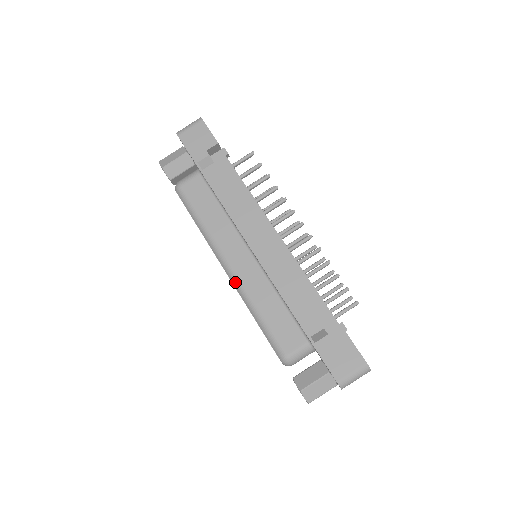
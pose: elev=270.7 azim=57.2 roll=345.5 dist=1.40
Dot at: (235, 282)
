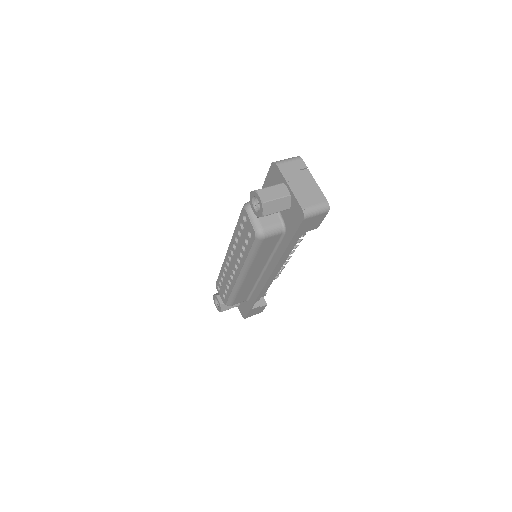
Dot at: occluded
